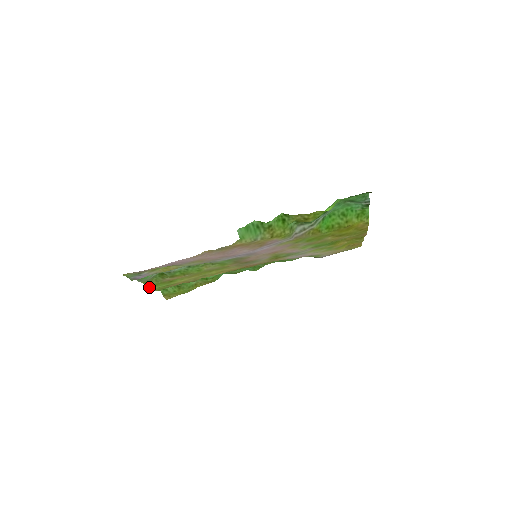
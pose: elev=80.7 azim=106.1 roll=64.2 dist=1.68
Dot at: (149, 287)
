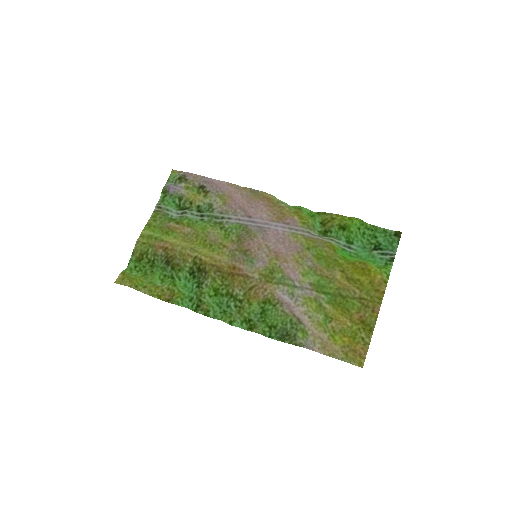
Dot at: (145, 229)
